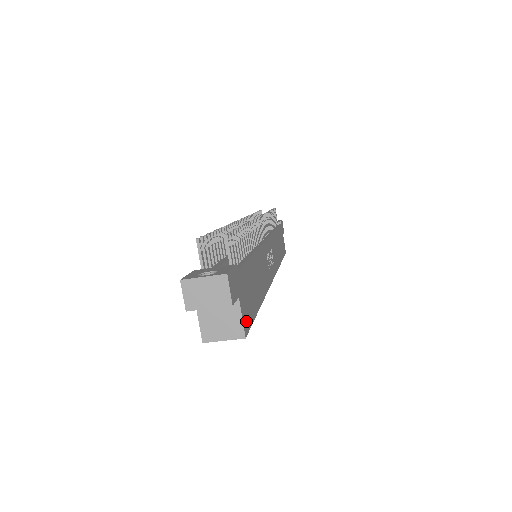
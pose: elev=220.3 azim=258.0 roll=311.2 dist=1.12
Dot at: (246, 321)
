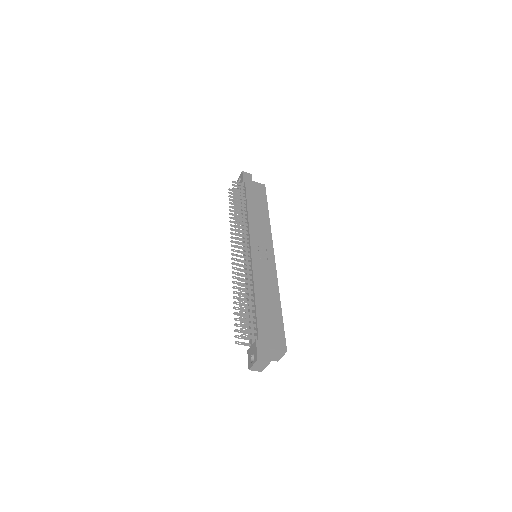
Dot at: (281, 344)
